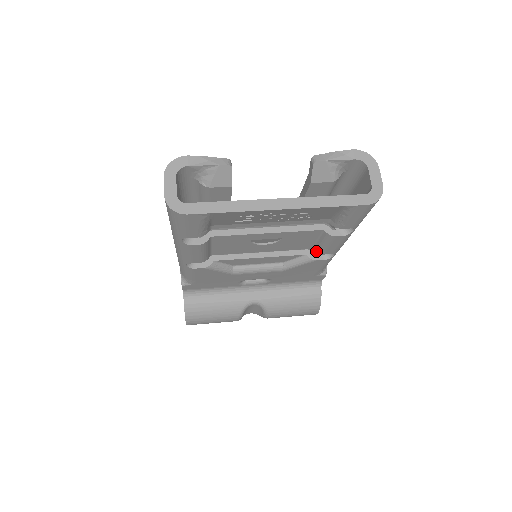
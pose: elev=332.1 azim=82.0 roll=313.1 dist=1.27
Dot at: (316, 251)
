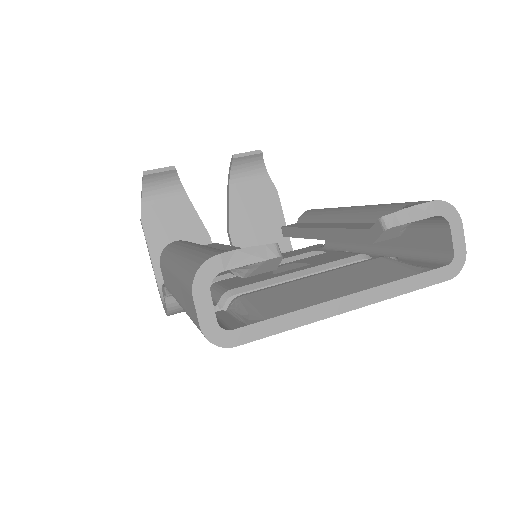
Dot at: occluded
